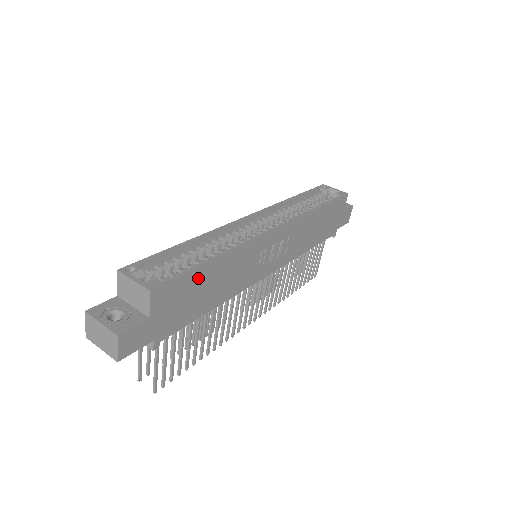
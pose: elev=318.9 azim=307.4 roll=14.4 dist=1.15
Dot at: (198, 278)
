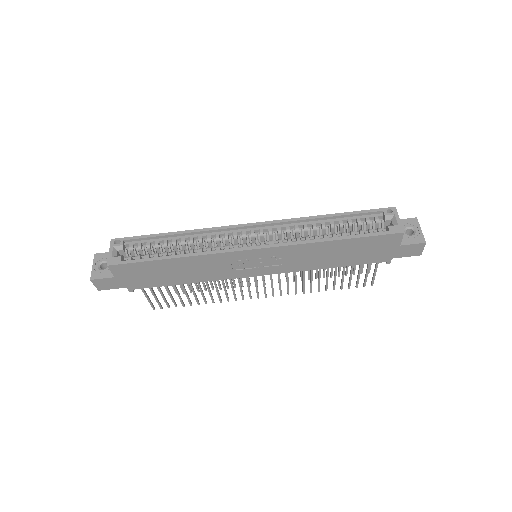
Dot at: (155, 266)
